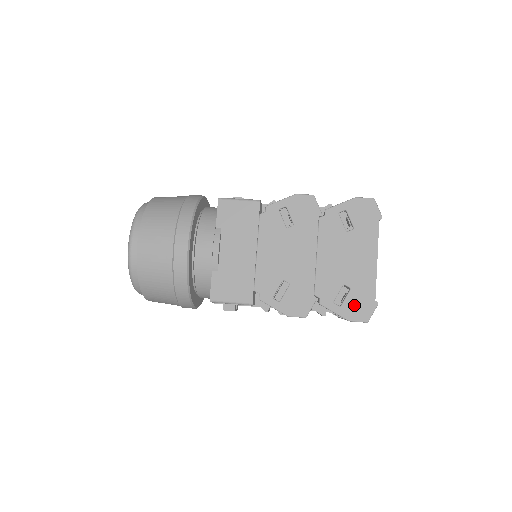
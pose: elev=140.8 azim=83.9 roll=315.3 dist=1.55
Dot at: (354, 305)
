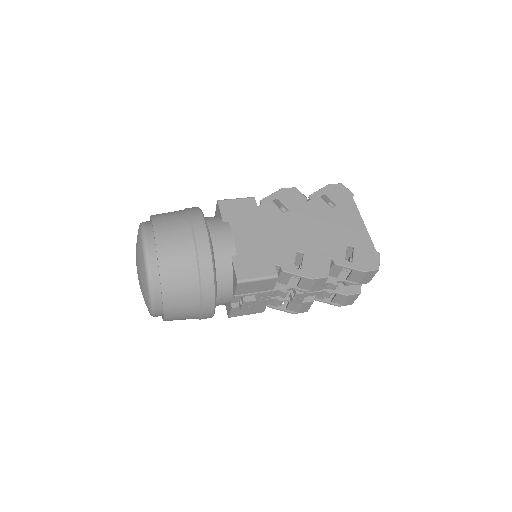
Dot at: (362, 259)
